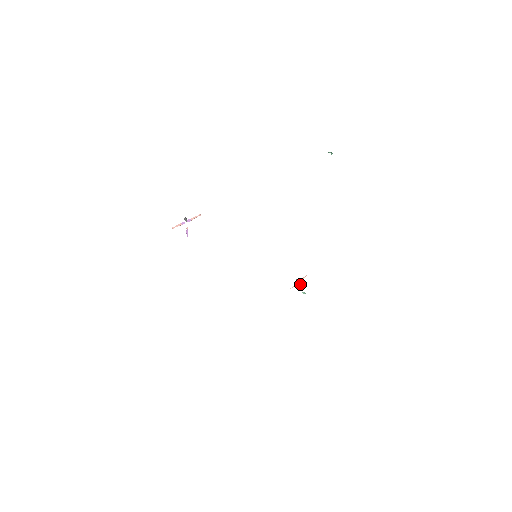
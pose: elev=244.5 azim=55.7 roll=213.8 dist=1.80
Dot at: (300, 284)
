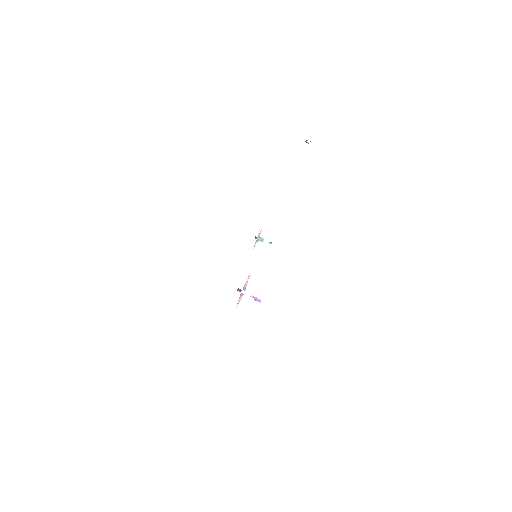
Dot at: (261, 239)
